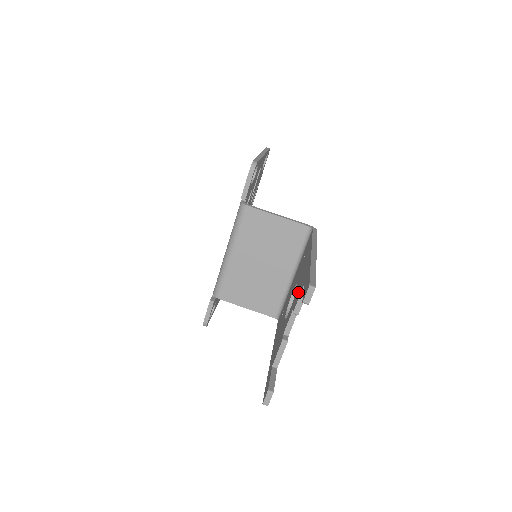
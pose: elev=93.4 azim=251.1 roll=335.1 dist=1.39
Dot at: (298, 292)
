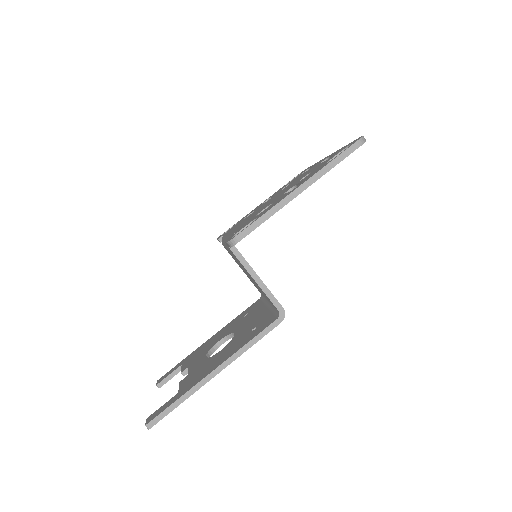
Dot at: (193, 375)
